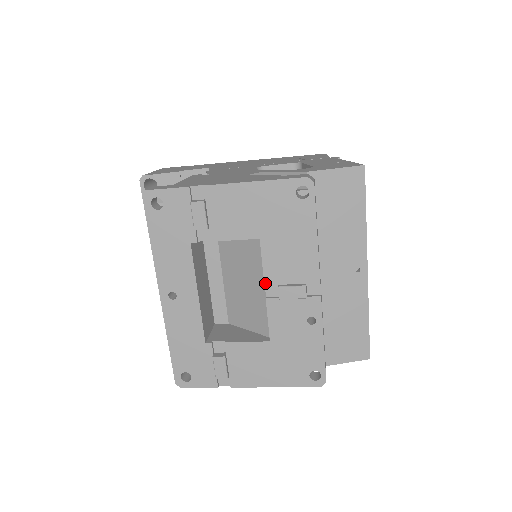
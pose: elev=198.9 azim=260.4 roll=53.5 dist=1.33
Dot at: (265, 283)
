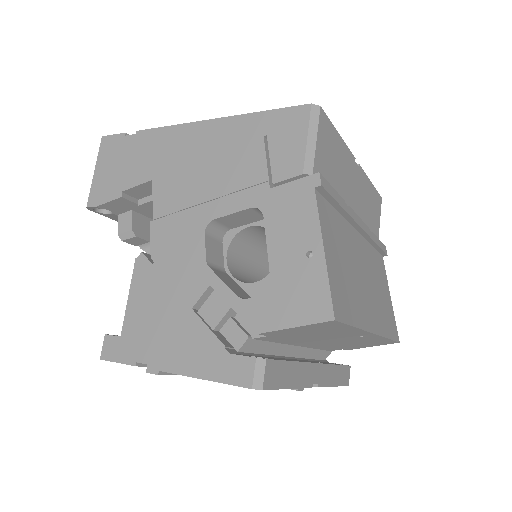
Dot at: occluded
